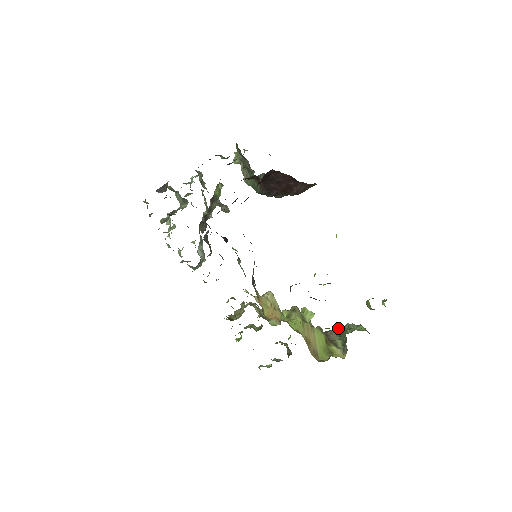
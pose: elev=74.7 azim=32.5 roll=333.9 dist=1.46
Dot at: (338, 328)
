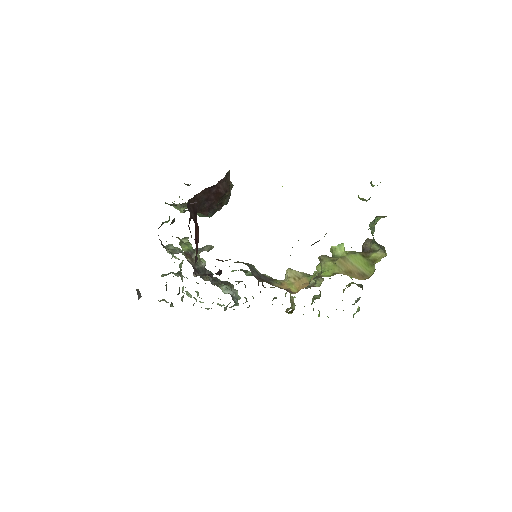
Dot at: occluded
